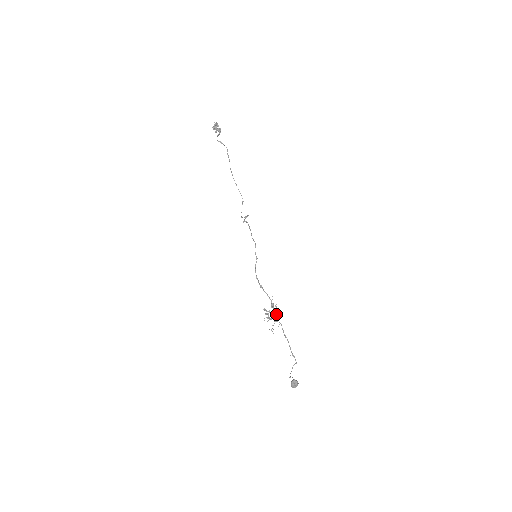
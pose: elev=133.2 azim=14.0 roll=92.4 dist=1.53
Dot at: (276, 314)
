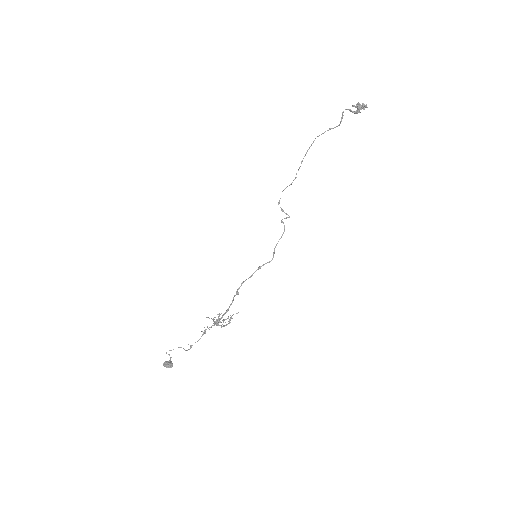
Dot at: (224, 326)
